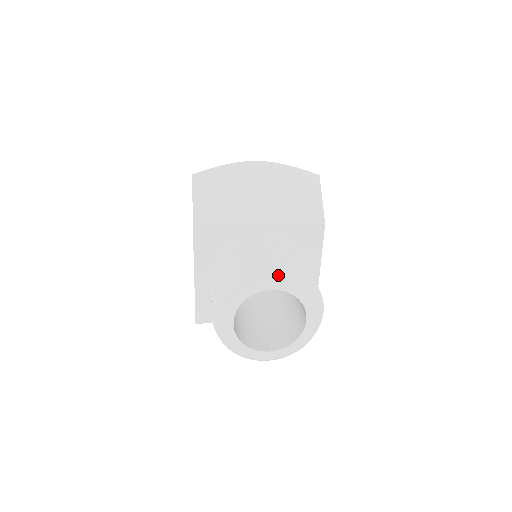
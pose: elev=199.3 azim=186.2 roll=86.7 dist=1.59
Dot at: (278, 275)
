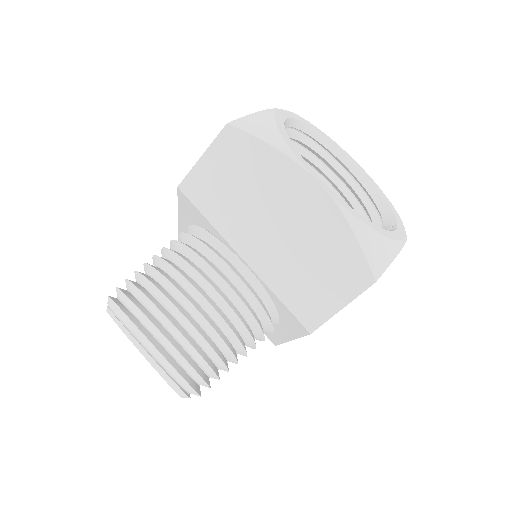
Dot at: (147, 353)
